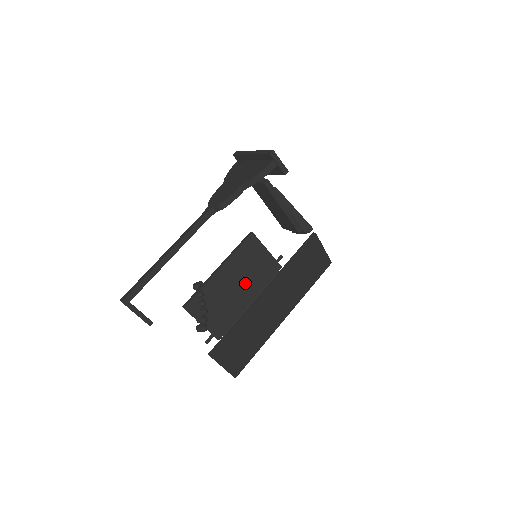
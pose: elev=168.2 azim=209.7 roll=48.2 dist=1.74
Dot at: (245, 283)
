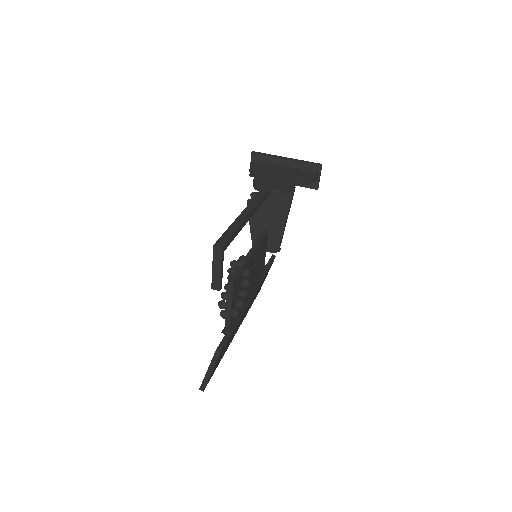
Dot at: (253, 279)
